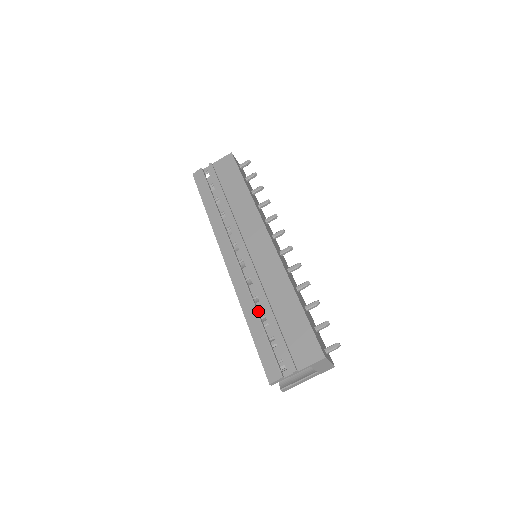
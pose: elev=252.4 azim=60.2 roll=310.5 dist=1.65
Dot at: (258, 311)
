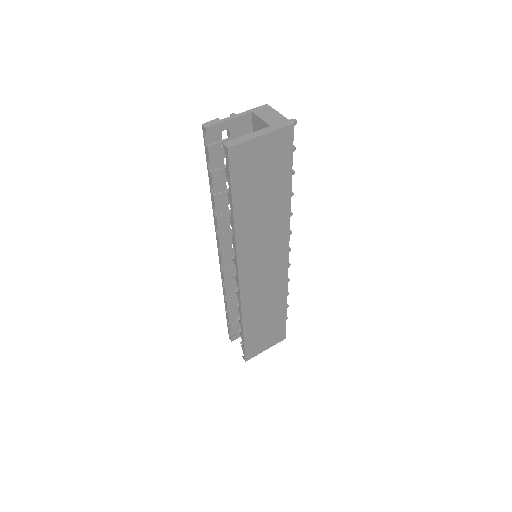
Dot at: occluded
